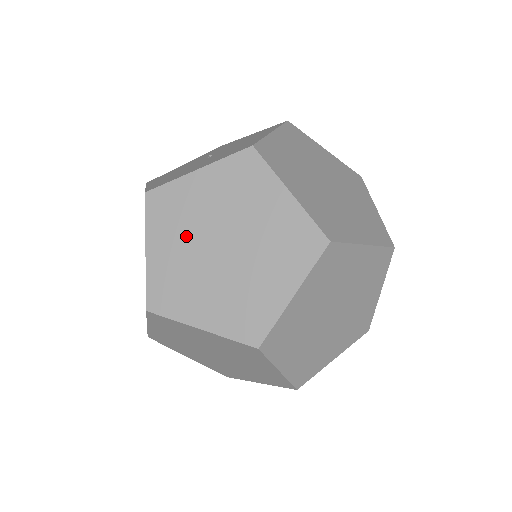
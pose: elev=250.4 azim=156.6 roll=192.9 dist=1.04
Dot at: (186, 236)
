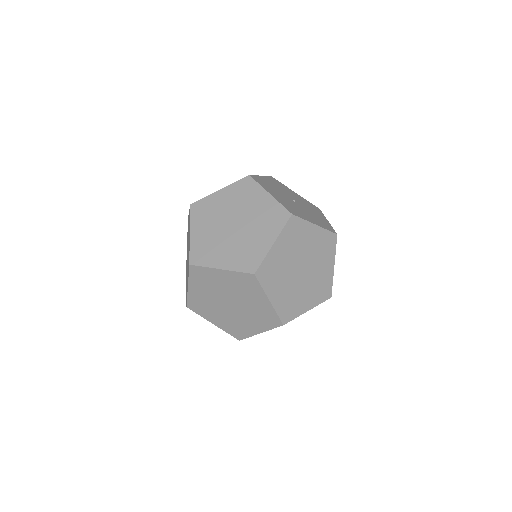
Dot at: (293, 252)
